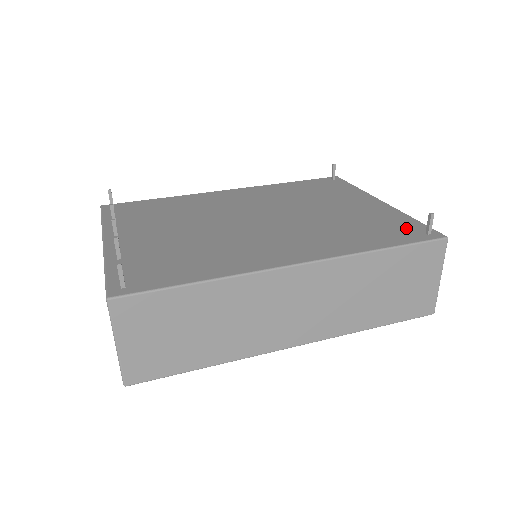
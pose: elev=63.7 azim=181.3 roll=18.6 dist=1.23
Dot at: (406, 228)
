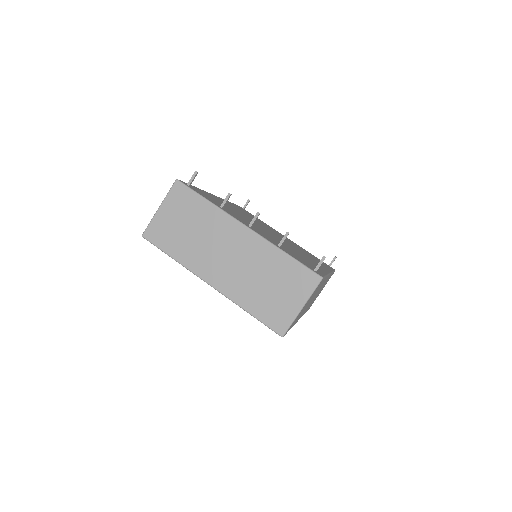
Dot at: occluded
